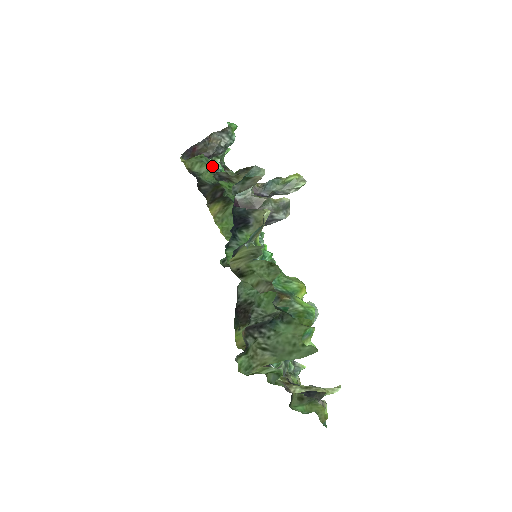
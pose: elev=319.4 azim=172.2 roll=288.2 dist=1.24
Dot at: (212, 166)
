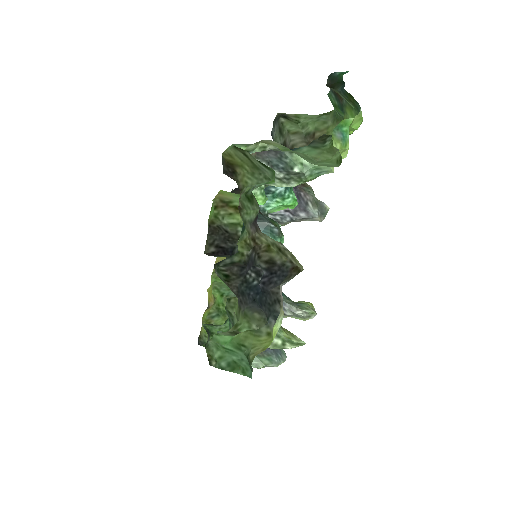
Dot at: occluded
